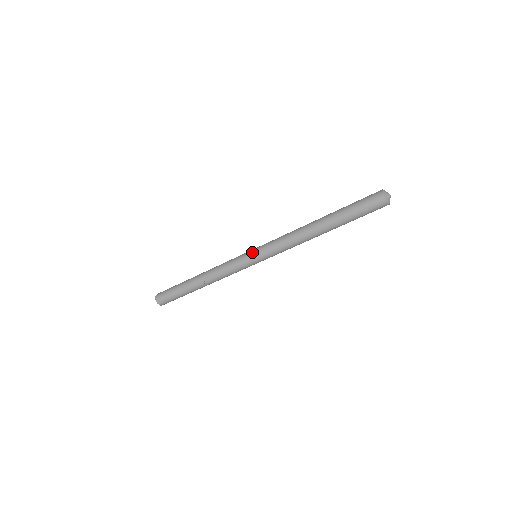
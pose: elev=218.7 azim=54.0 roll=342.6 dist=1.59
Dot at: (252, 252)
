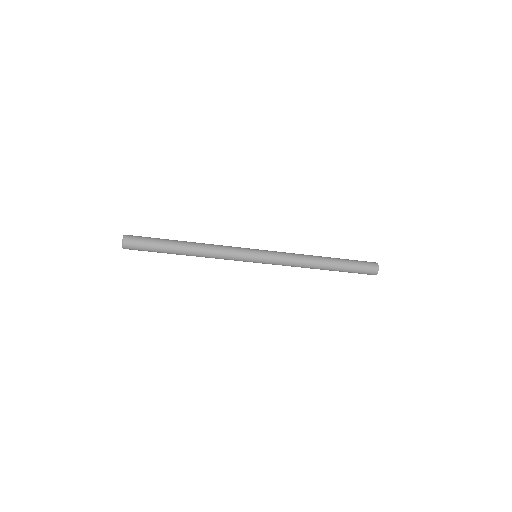
Dot at: (258, 249)
